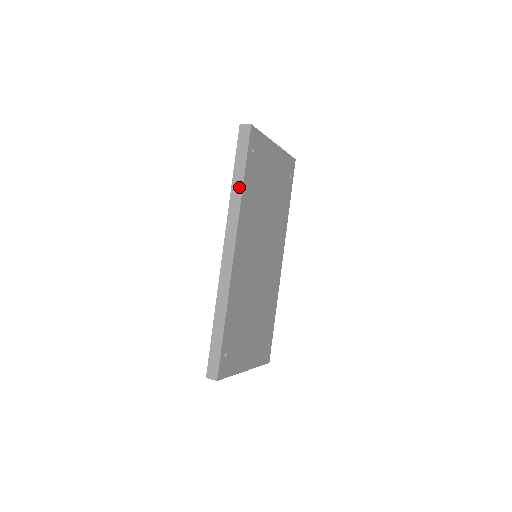
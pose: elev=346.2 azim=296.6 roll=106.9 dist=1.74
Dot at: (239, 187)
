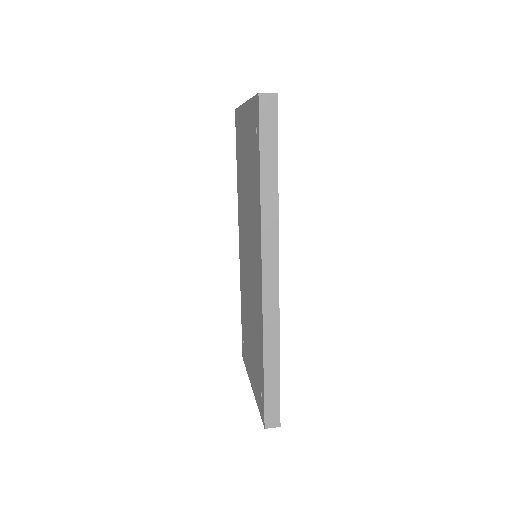
Dot at: (273, 188)
